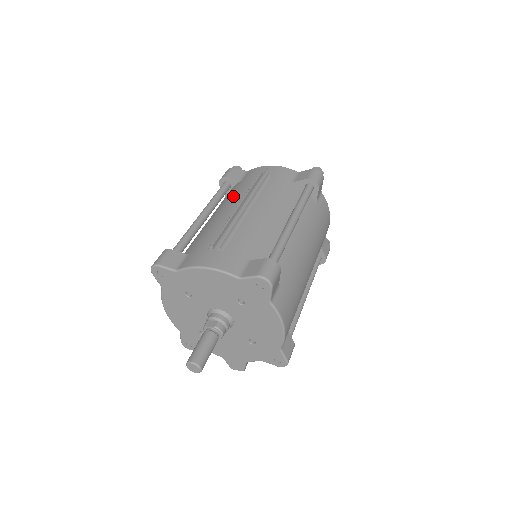
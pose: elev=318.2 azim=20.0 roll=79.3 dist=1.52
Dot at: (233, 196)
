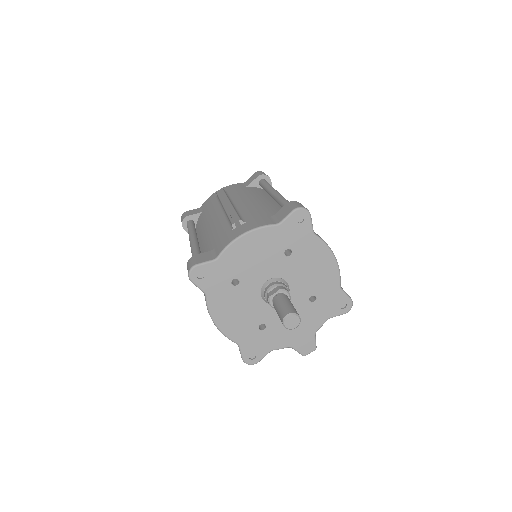
Dot at: (208, 215)
